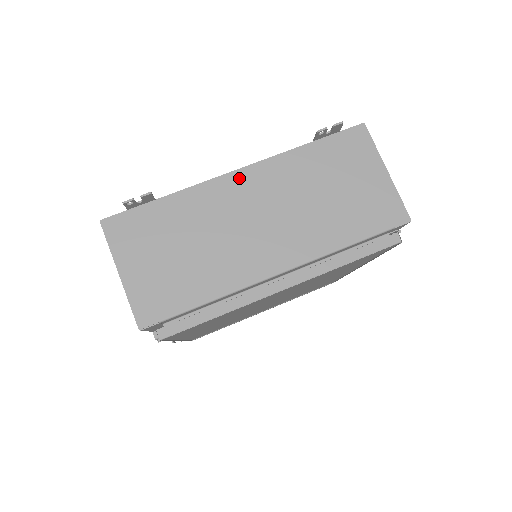
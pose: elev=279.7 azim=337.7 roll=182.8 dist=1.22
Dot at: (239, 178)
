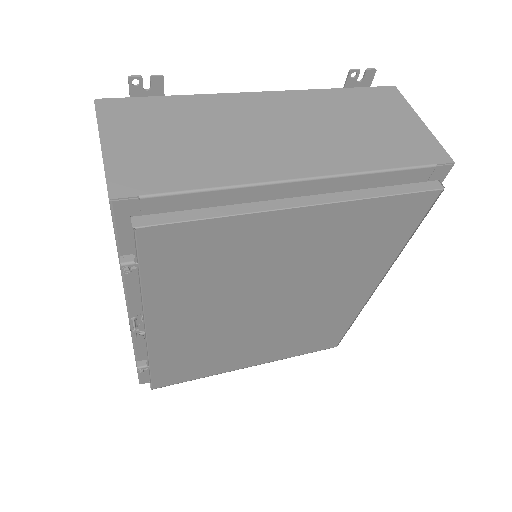
Dot at: (262, 97)
